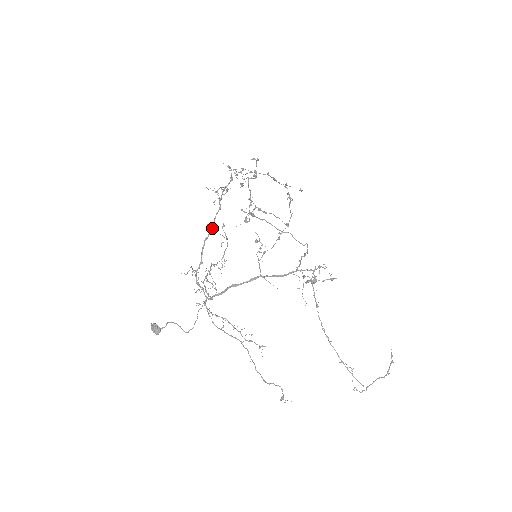
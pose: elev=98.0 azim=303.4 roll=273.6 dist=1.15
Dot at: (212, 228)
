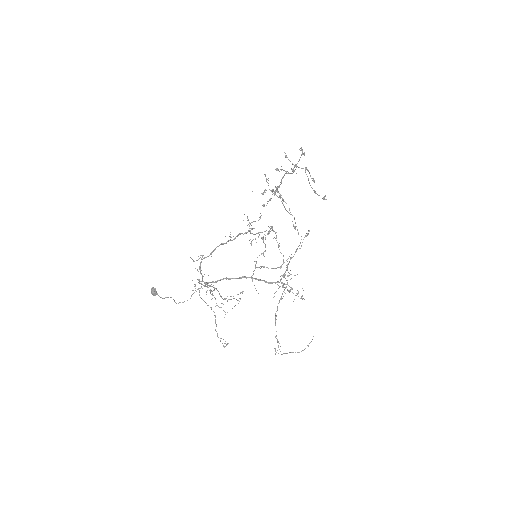
Dot at: (232, 240)
